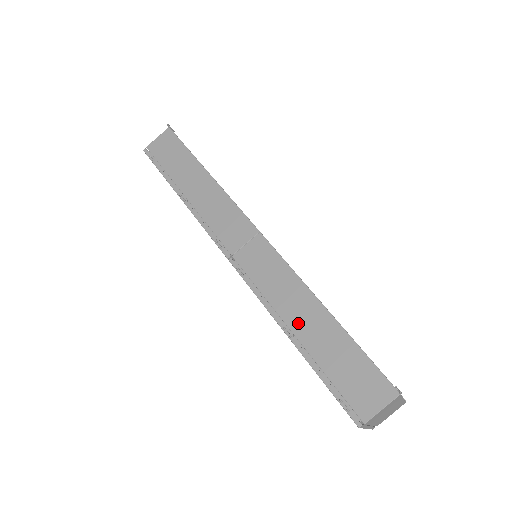
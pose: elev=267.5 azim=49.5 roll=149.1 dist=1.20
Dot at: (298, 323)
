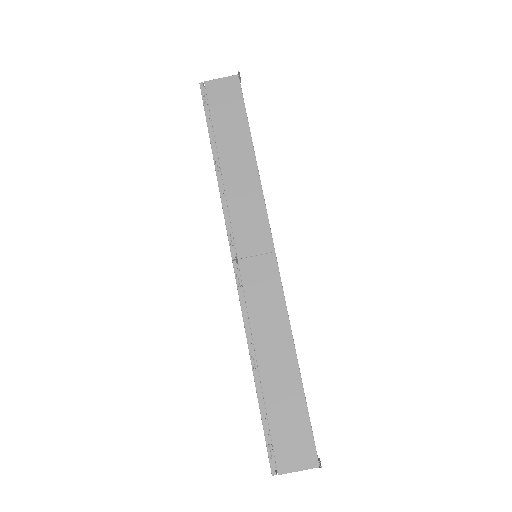
Dot at: (267, 360)
